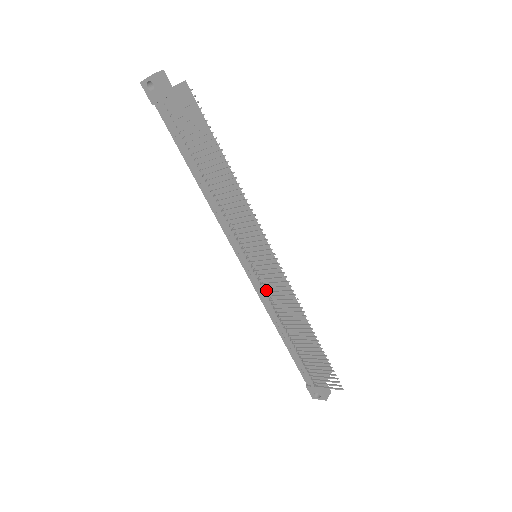
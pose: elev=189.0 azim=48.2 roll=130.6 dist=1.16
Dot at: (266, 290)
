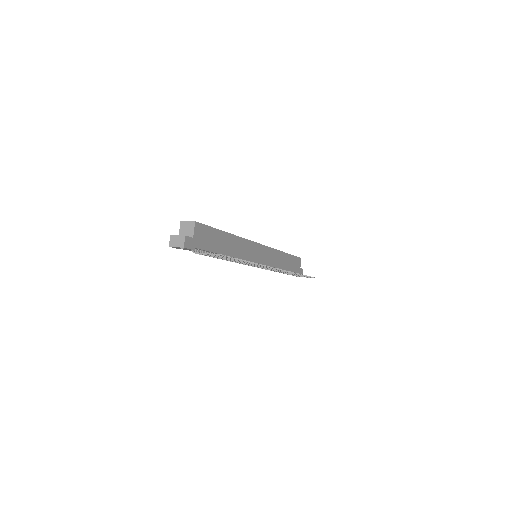
Dot at: occluded
